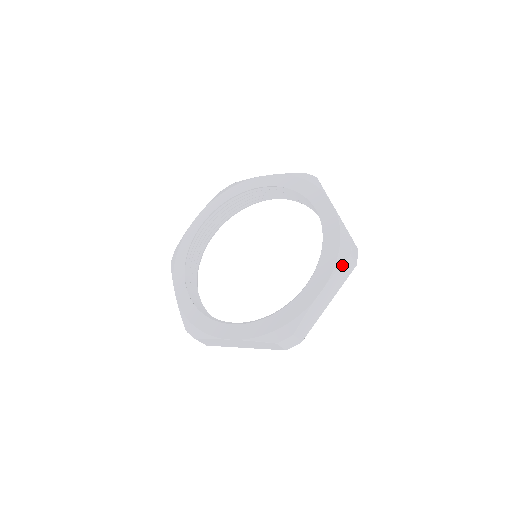
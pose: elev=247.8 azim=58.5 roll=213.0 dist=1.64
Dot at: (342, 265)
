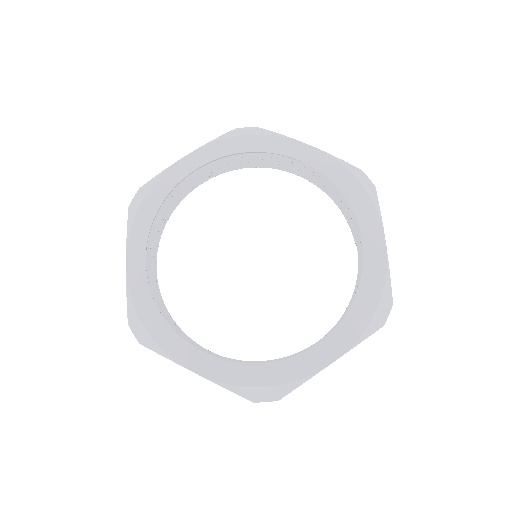
Dot at: (370, 335)
